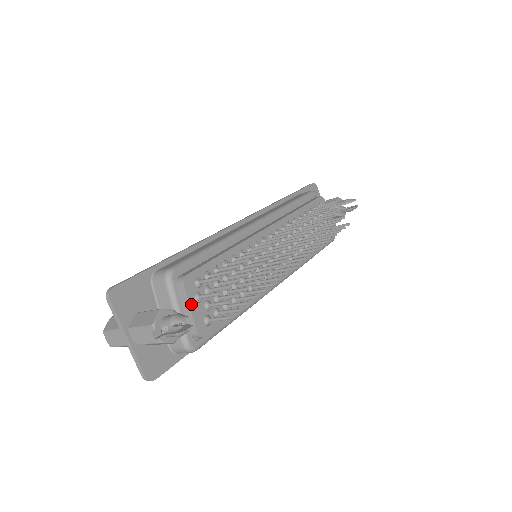
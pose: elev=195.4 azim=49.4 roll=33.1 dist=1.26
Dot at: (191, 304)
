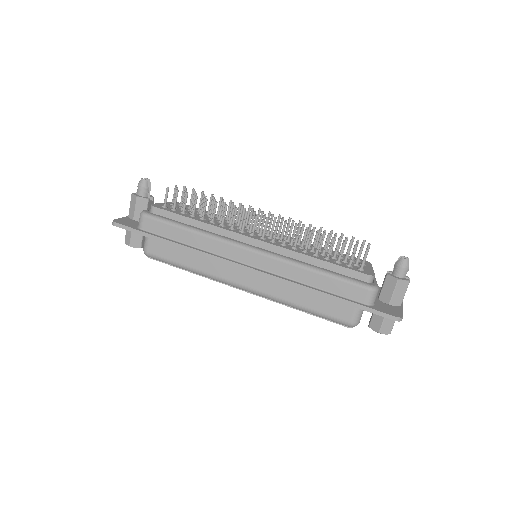
Dot at: occluded
